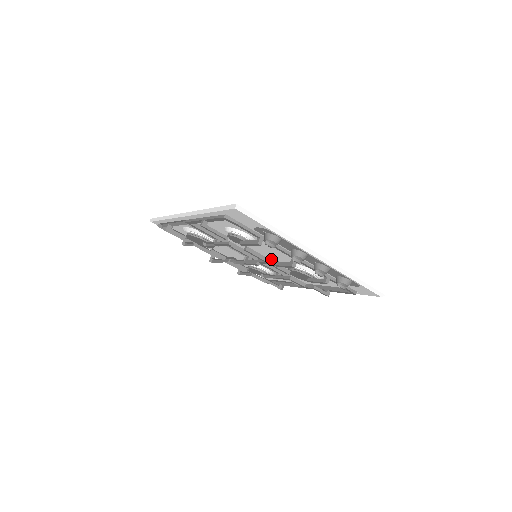
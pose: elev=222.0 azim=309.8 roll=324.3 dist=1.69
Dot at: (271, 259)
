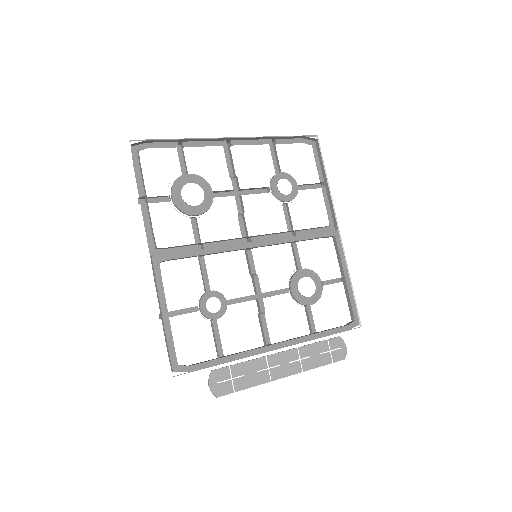
Dot at: (258, 305)
